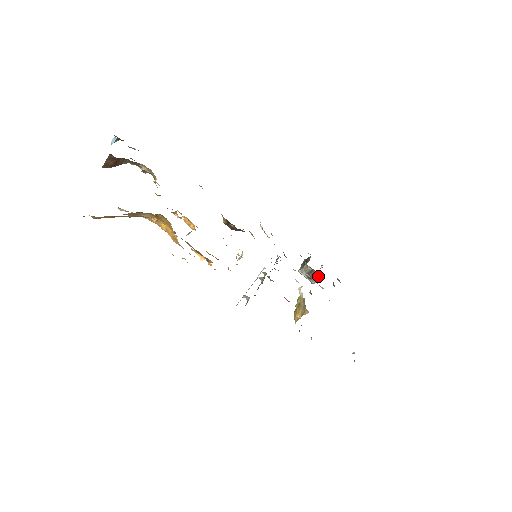
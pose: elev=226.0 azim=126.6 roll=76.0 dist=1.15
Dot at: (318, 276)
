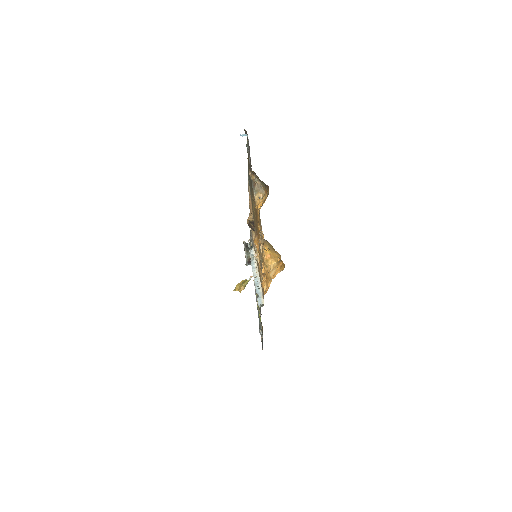
Dot at: occluded
